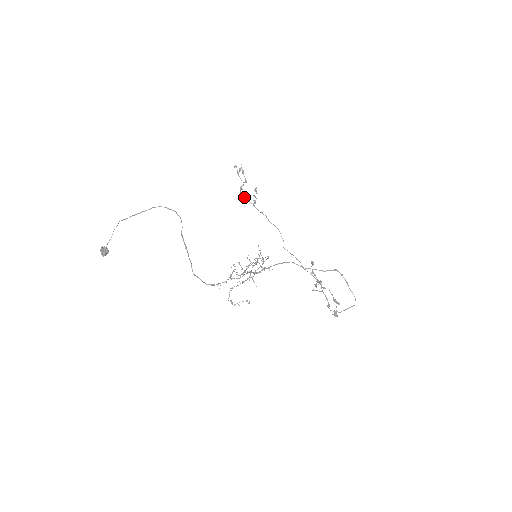
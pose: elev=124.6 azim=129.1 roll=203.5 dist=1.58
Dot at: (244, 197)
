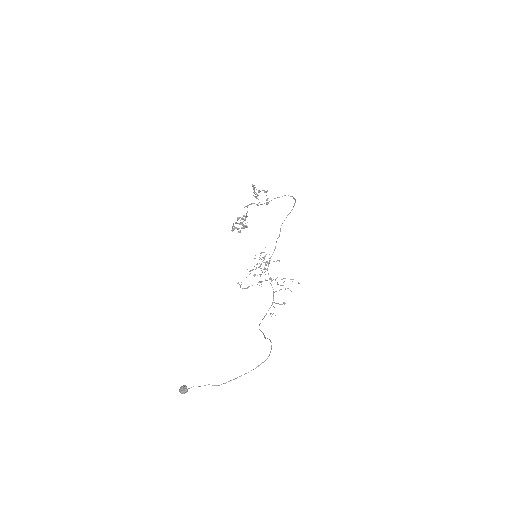
Dot at: occluded
